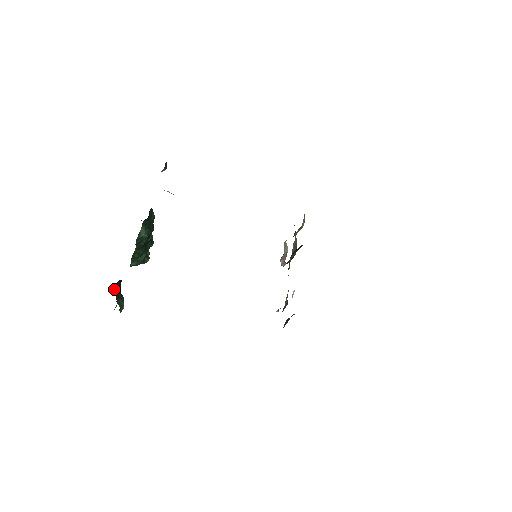
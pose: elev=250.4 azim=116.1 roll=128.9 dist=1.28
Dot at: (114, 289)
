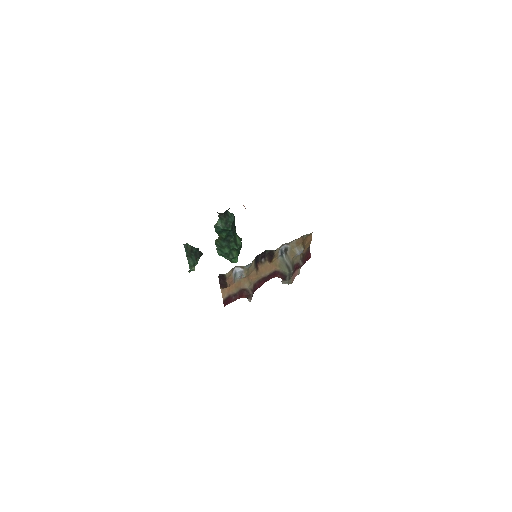
Dot at: (186, 246)
